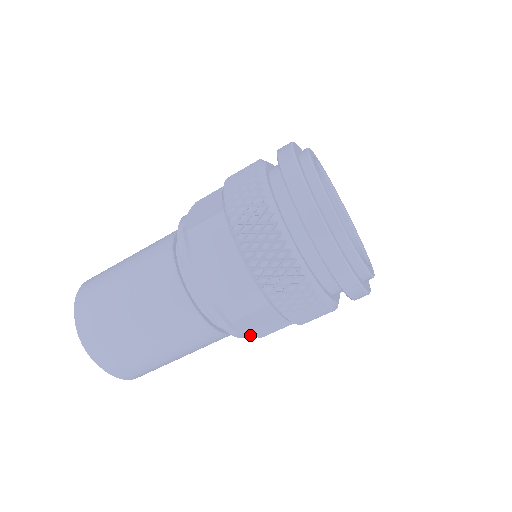
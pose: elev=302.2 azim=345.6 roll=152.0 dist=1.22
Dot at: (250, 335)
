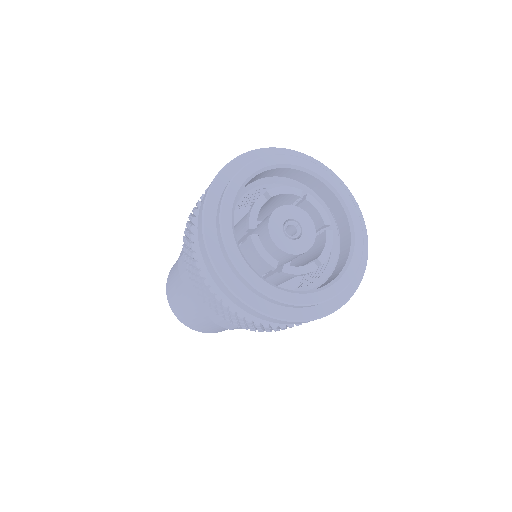
Dot at: (205, 311)
